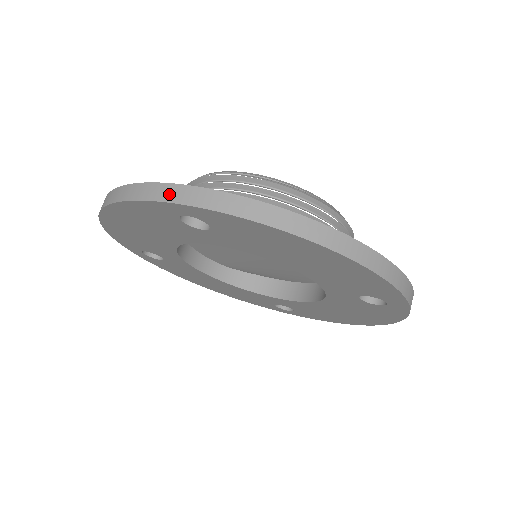
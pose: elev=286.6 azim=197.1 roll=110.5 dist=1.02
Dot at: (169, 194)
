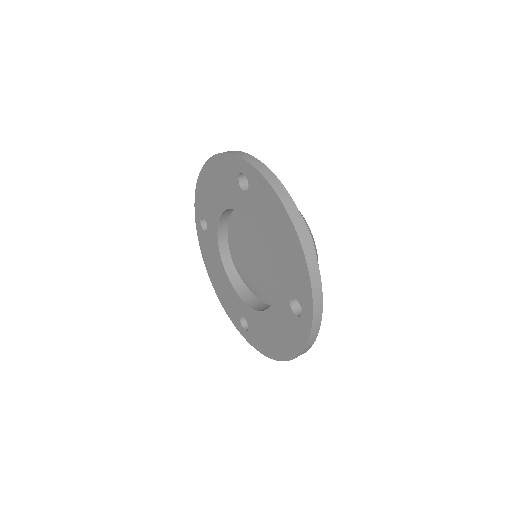
Dot at: (245, 156)
